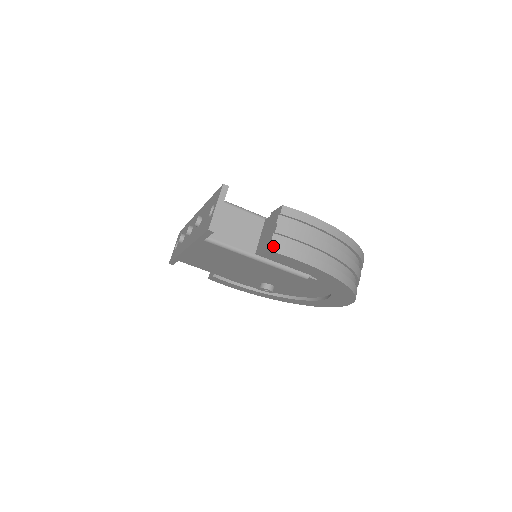
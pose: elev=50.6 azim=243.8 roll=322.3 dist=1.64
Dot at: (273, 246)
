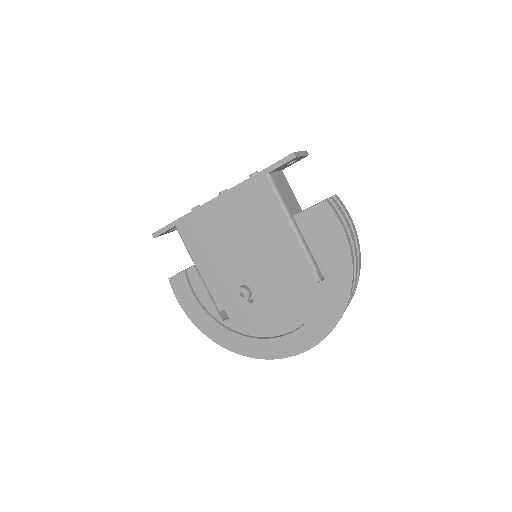
Dot at: (328, 200)
